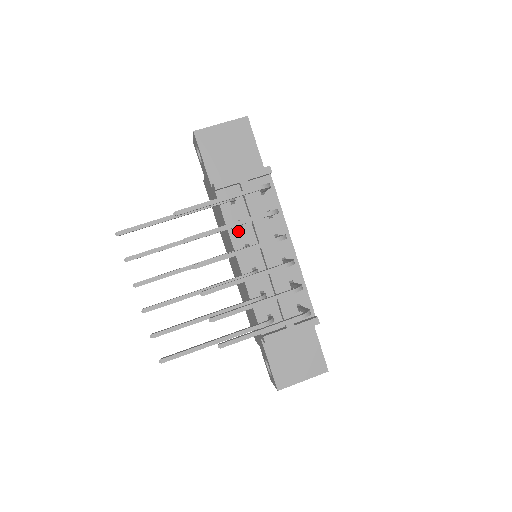
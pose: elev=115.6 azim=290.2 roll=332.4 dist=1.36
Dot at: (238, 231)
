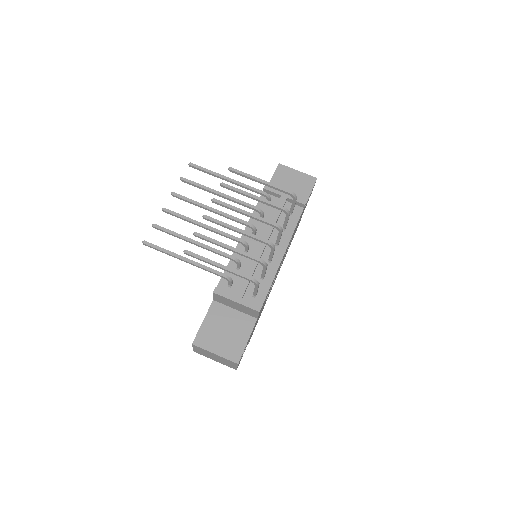
Dot at: (257, 221)
